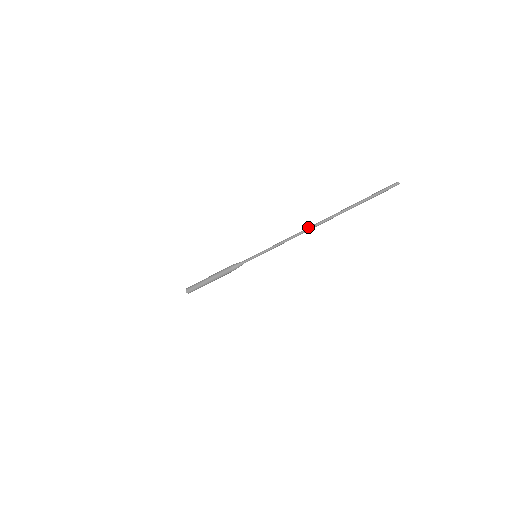
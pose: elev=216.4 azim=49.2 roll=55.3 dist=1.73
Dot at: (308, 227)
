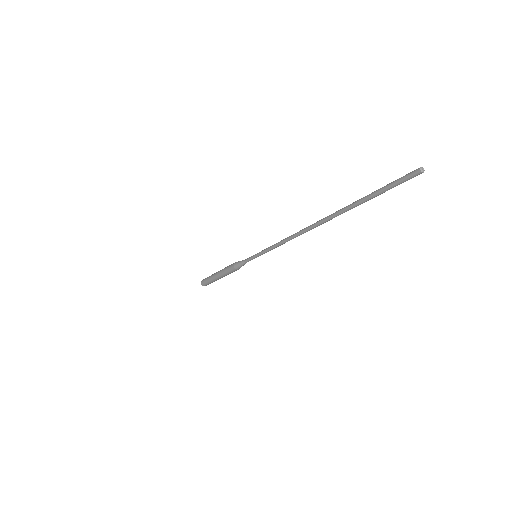
Dot at: (306, 227)
